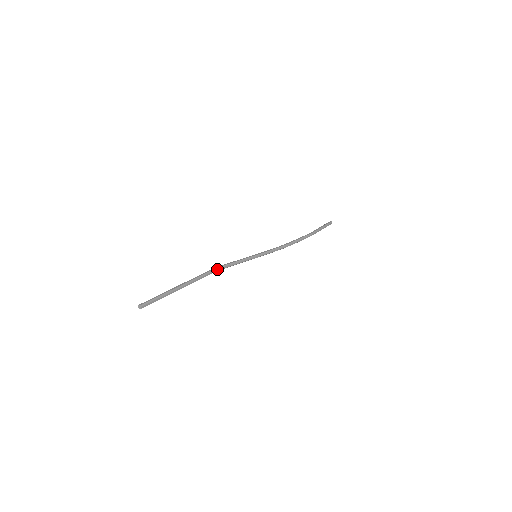
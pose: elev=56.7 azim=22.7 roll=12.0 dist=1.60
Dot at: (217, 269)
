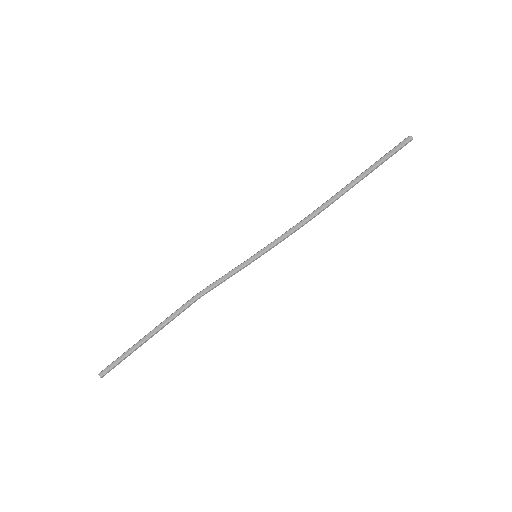
Dot at: (196, 297)
